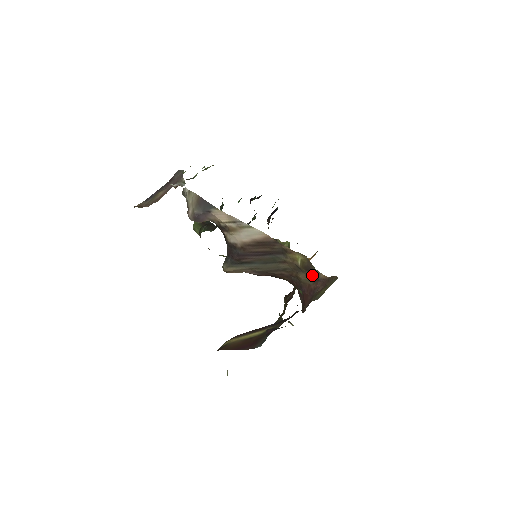
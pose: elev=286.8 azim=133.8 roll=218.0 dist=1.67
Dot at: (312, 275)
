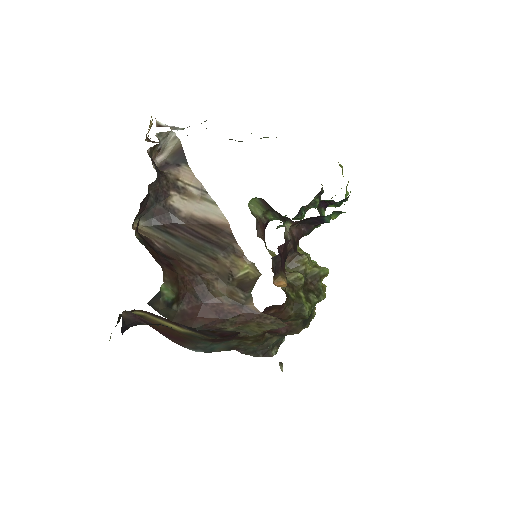
Dot at: (239, 295)
